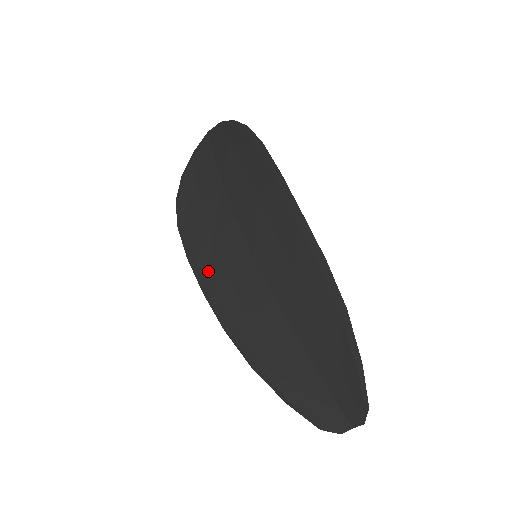
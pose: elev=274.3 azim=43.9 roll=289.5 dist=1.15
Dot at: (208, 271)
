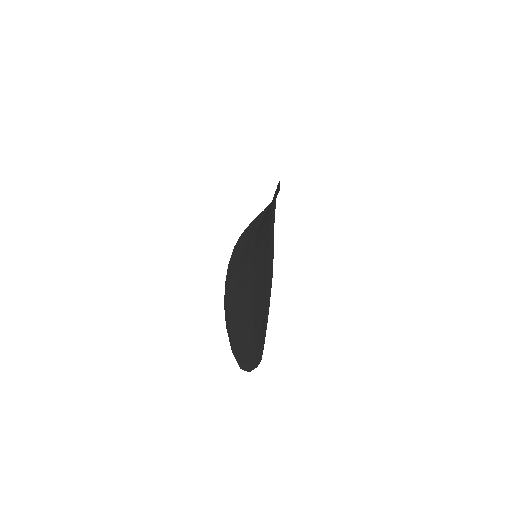
Dot at: (233, 269)
